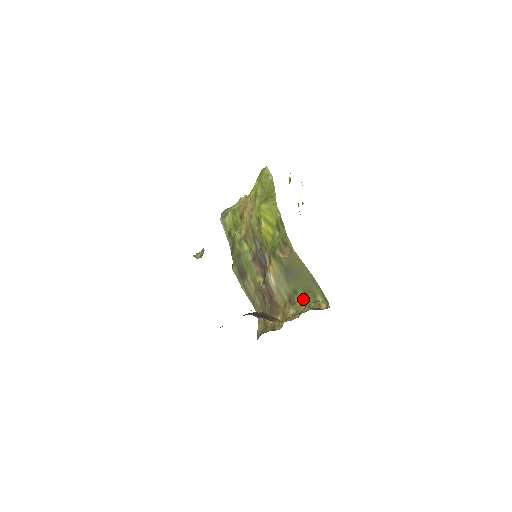
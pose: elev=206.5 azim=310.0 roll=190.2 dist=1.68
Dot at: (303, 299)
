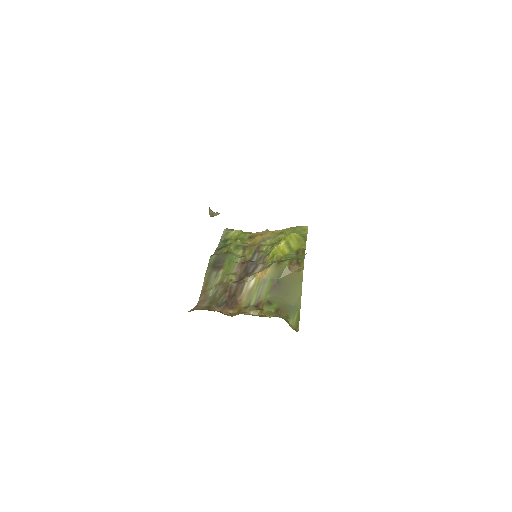
Dot at: (274, 311)
